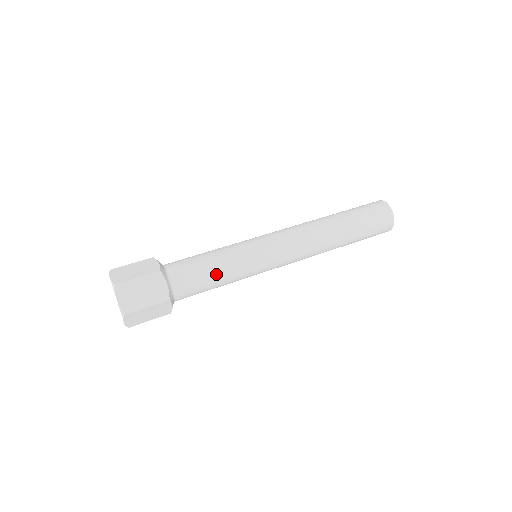
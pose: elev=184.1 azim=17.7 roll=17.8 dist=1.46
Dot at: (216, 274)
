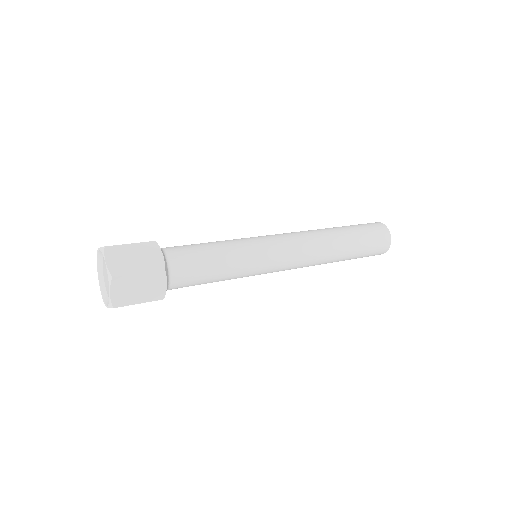
Dot at: (216, 276)
